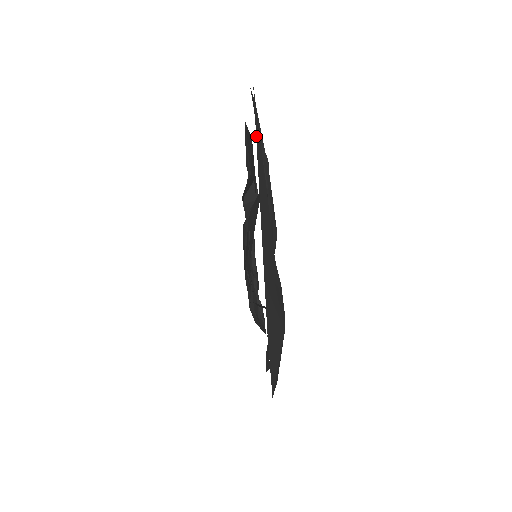
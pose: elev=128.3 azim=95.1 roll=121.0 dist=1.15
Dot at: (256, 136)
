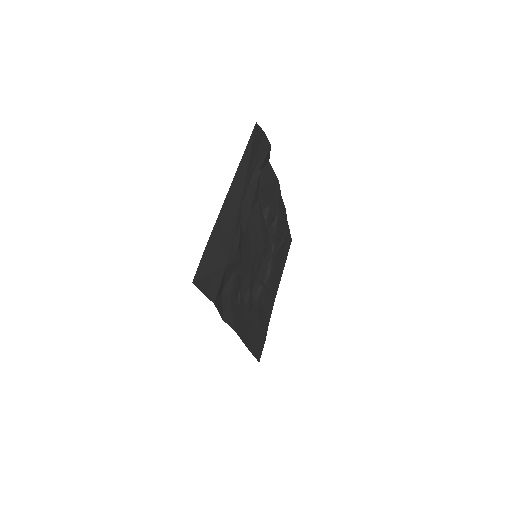
Dot at: (246, 147)
